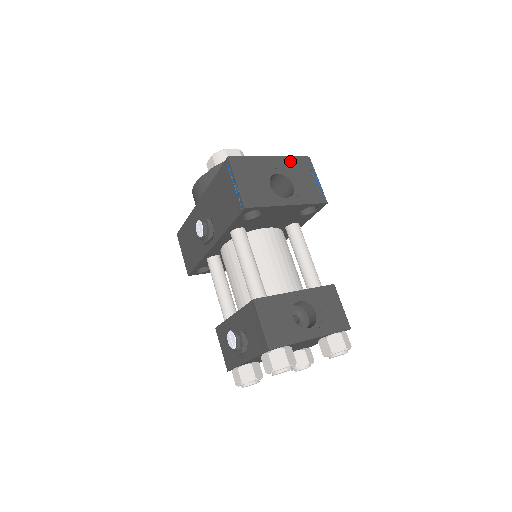
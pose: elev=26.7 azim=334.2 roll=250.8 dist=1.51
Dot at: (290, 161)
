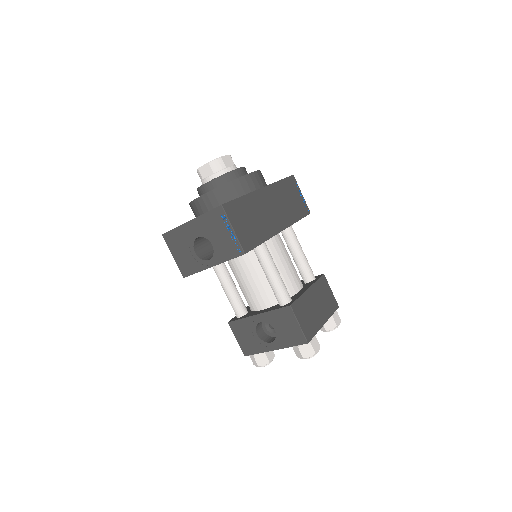
Dot at: (205, 219)
